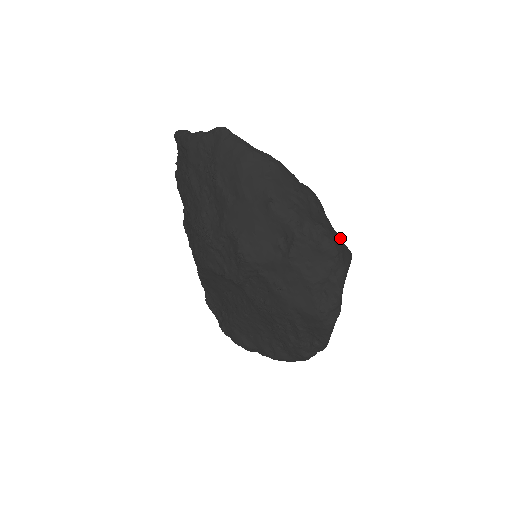
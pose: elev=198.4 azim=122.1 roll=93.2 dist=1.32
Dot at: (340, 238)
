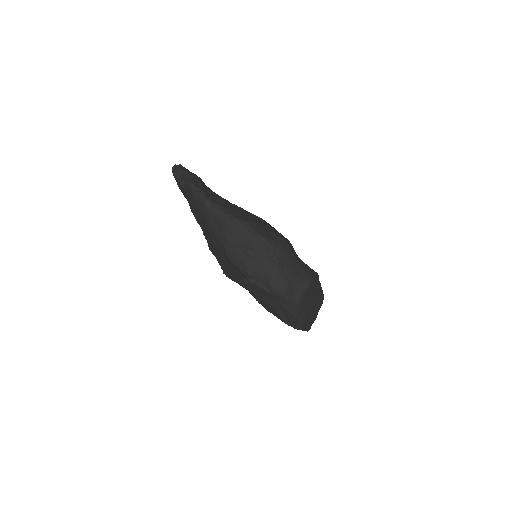
Dot at: (287, 283)
